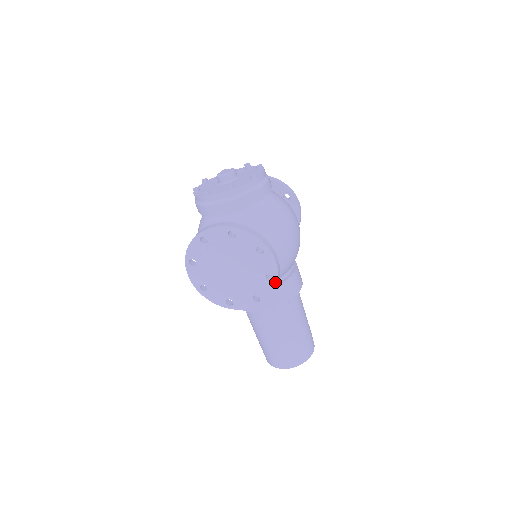
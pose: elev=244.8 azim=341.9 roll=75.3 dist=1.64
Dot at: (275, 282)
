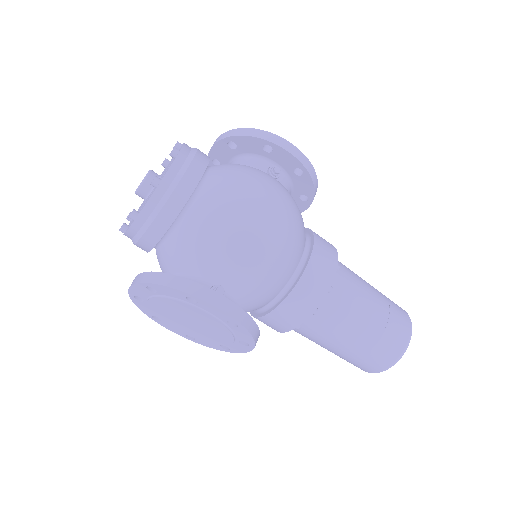
Dot at: (242, 327)
